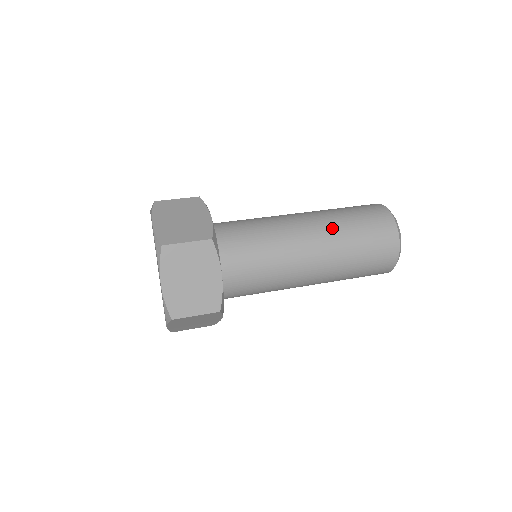
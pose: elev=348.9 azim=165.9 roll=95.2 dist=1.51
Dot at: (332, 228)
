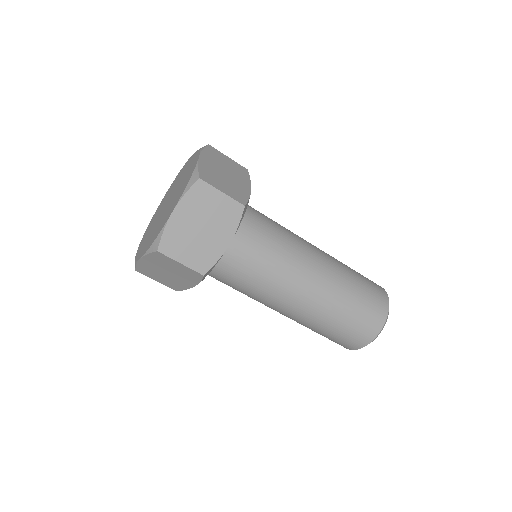
Dot at: (320, 311)
